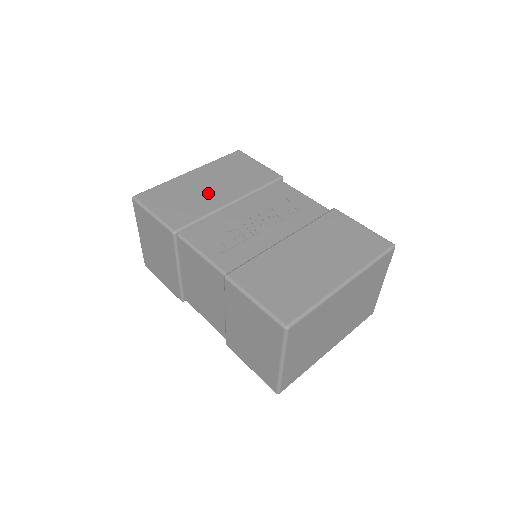
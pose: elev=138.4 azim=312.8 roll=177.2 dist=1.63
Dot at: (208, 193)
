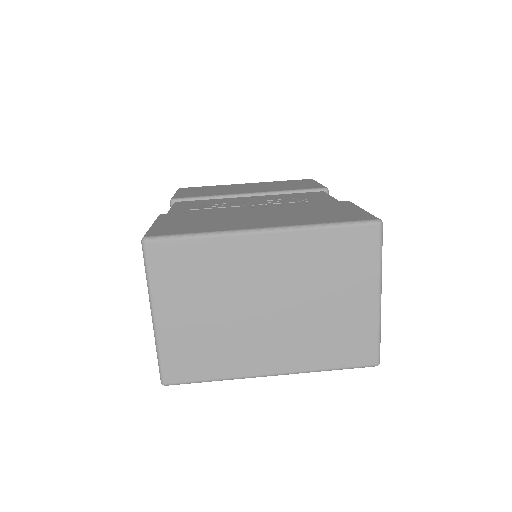
Dot at: (238, 189)
